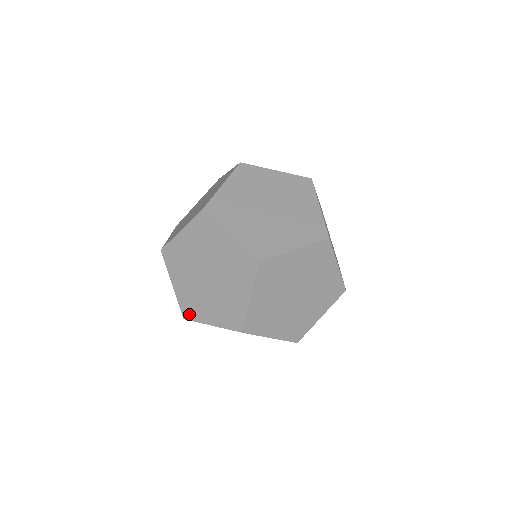
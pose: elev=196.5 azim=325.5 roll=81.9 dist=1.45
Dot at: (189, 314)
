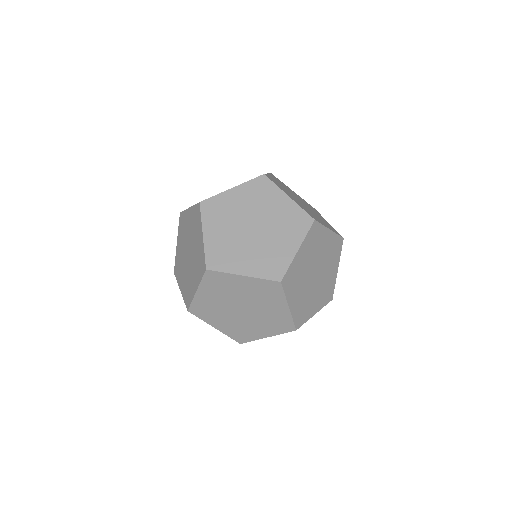
Dot at: (188, 301)
